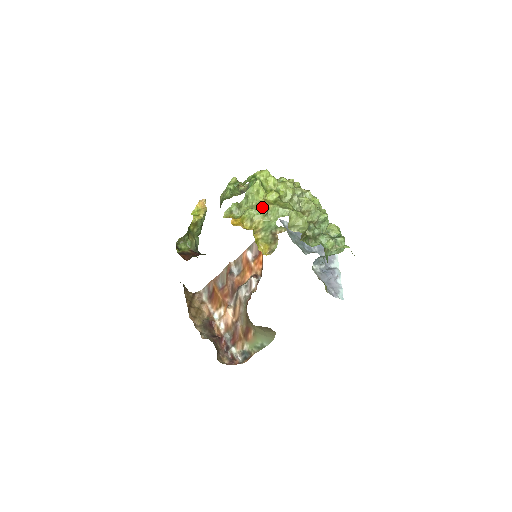
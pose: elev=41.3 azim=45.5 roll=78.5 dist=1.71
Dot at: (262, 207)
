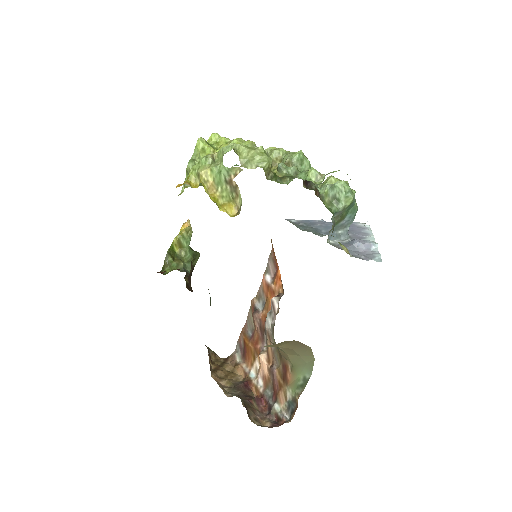
Dot at: (205, 156)
